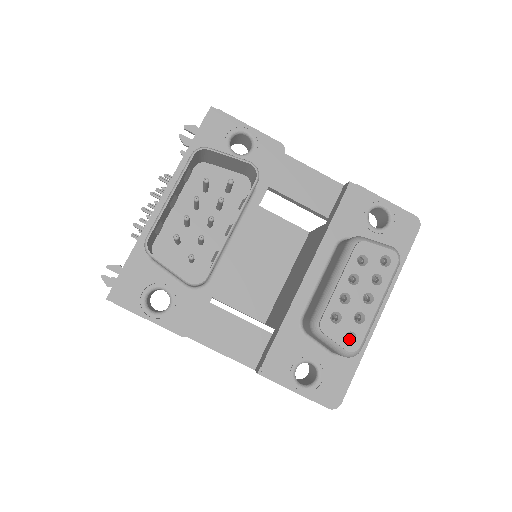
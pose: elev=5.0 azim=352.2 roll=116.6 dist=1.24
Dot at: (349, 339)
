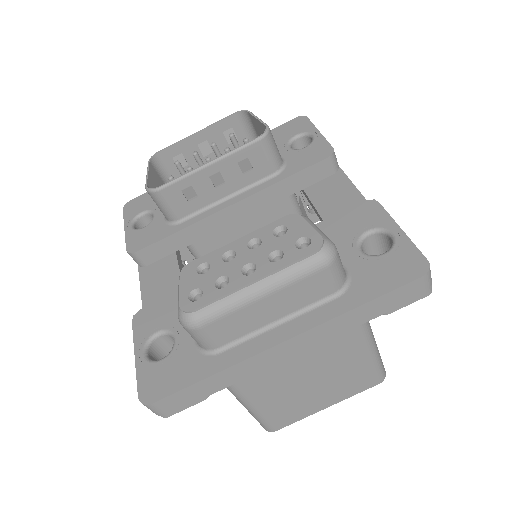
Dot at: occluded
